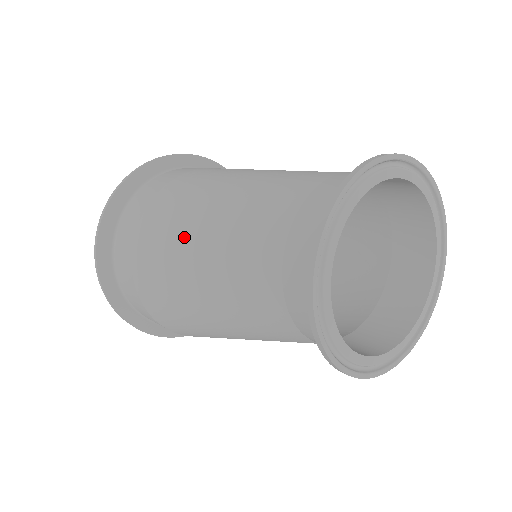
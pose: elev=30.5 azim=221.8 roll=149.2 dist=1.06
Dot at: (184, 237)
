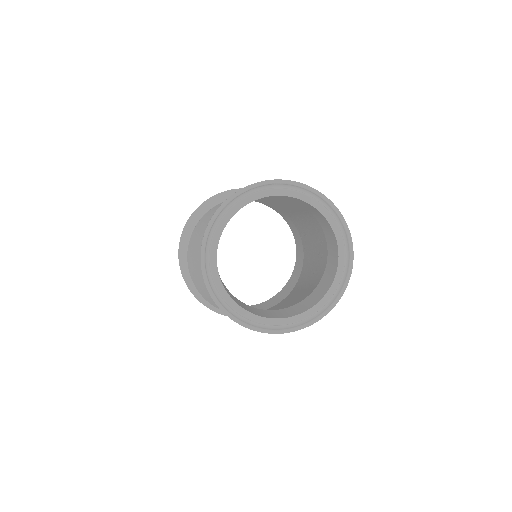
Dot at: (198, 239)
